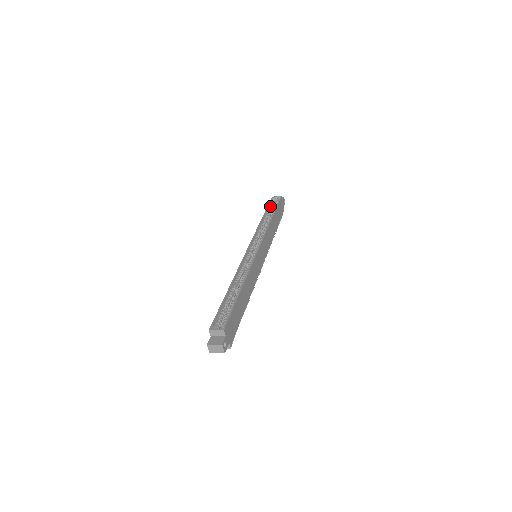
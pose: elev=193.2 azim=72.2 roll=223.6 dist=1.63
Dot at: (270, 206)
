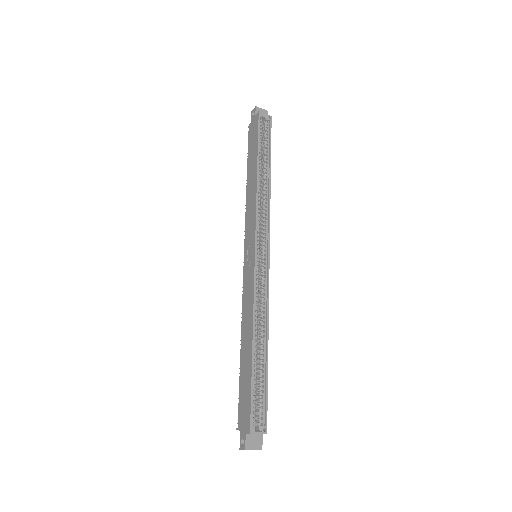
Dot at: (260, 138)
